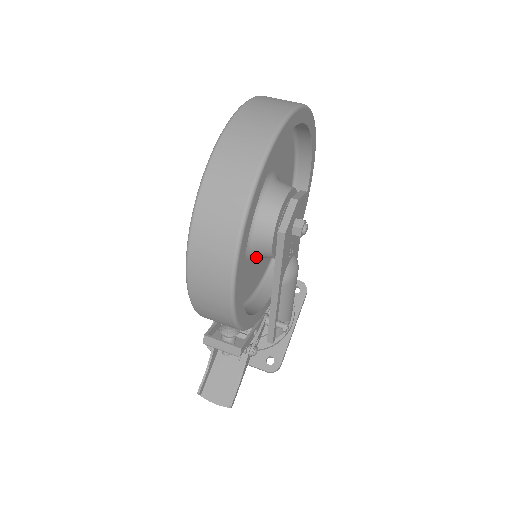
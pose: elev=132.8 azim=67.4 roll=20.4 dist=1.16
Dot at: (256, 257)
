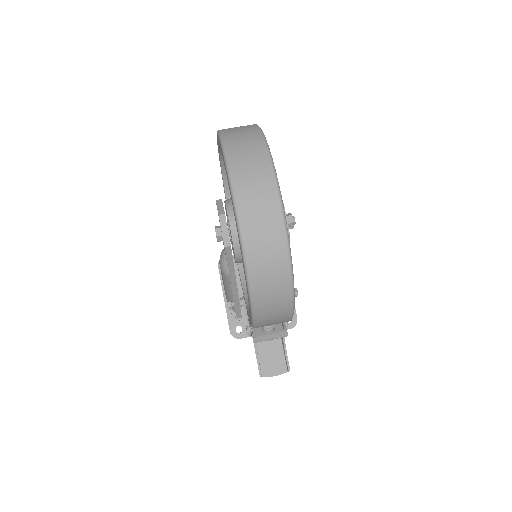
Dot at: occluded
